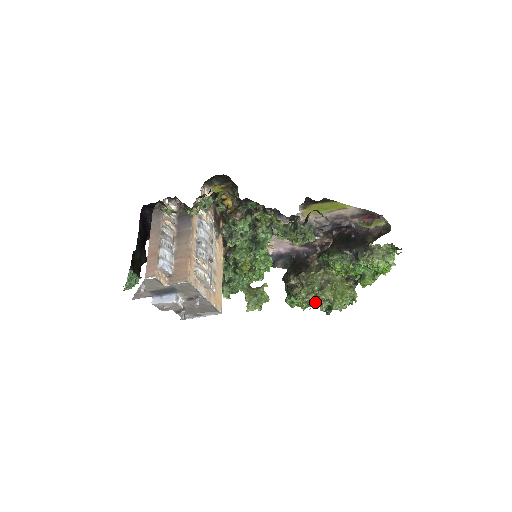
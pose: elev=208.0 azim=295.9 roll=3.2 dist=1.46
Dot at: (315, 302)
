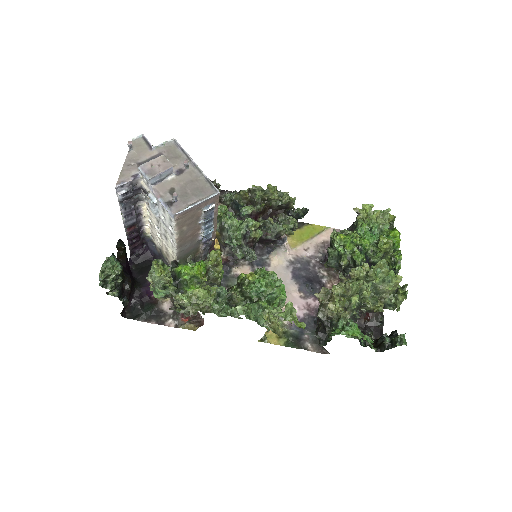
Dot at: (354, 285)
